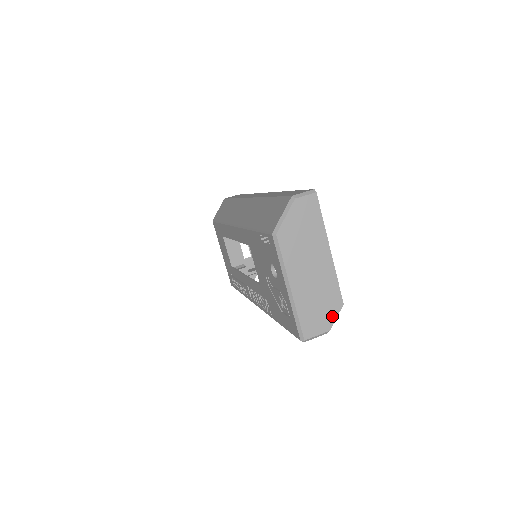
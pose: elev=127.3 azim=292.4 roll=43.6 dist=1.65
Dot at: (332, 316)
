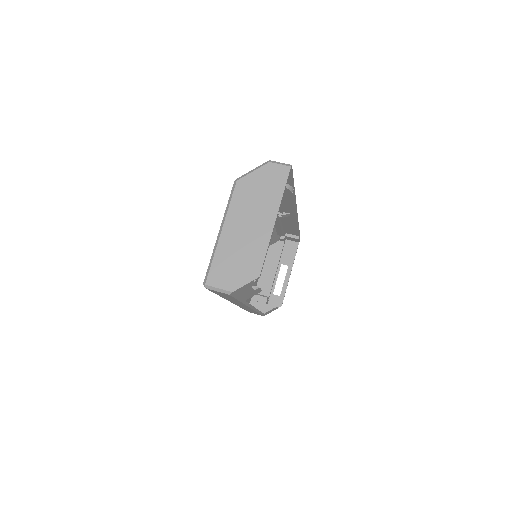
Dot at: (243, 280)
